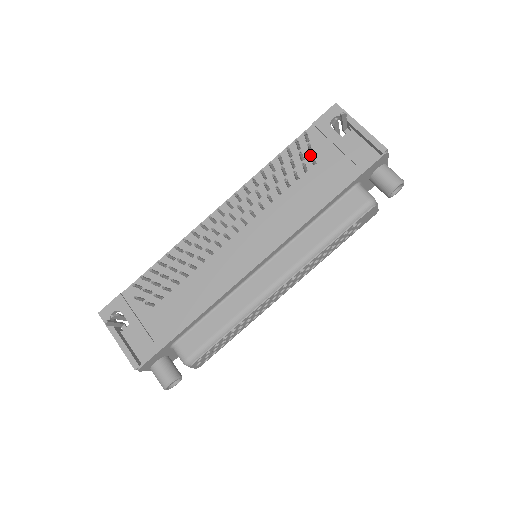
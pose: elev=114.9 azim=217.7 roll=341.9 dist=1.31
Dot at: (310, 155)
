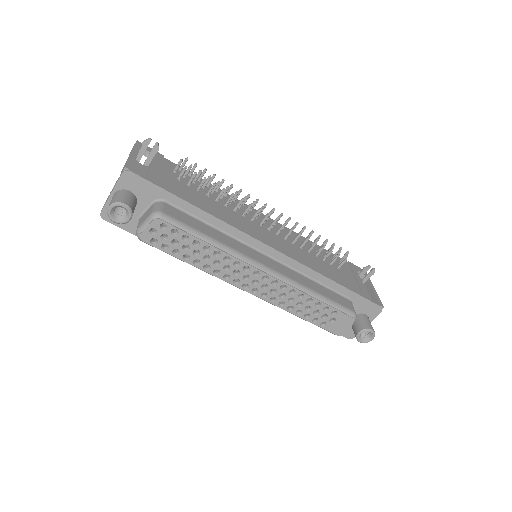
Dot at: (338, 264)
